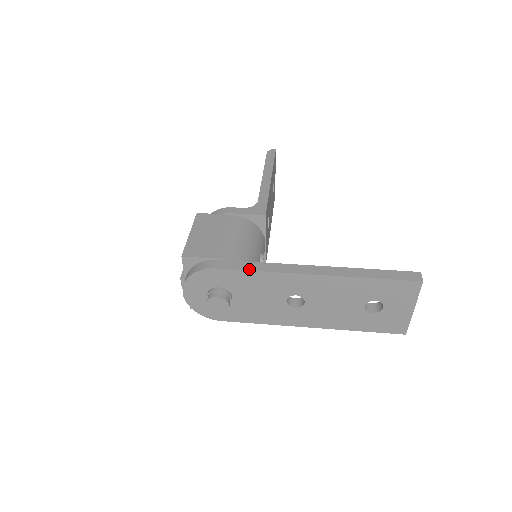
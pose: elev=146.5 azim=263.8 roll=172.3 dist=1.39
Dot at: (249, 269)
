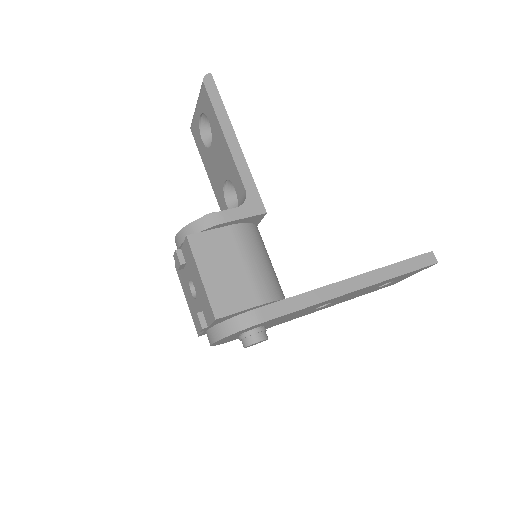
Dot at: (296, 309)
